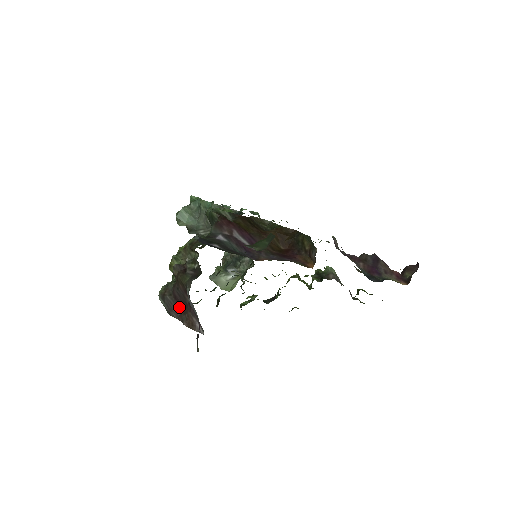
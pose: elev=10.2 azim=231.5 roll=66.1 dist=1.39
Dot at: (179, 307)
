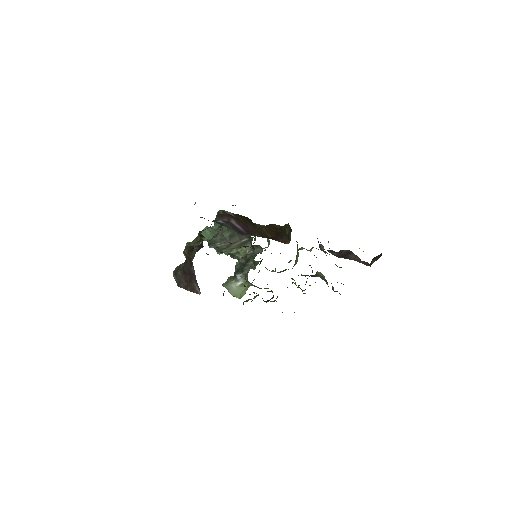
Dot at: (186, 279)
